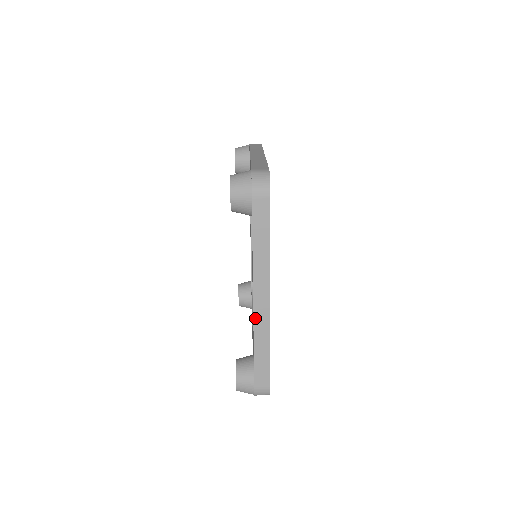
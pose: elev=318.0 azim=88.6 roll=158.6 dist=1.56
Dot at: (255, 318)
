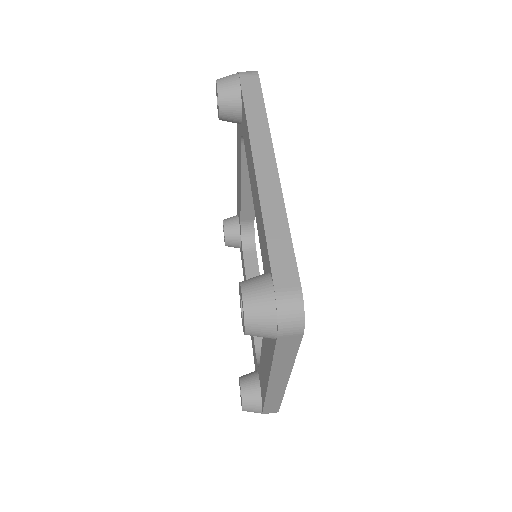
Dot at: (260, 186)
